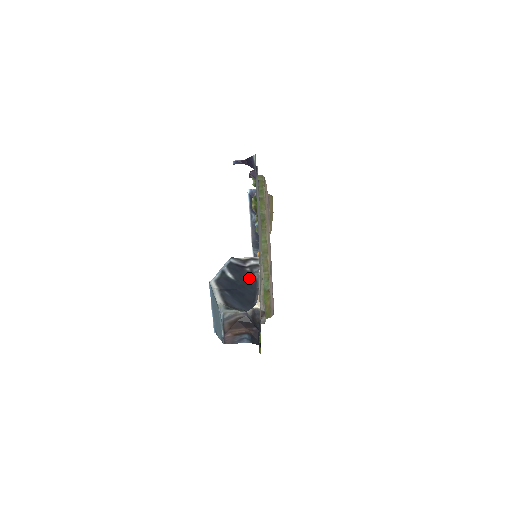
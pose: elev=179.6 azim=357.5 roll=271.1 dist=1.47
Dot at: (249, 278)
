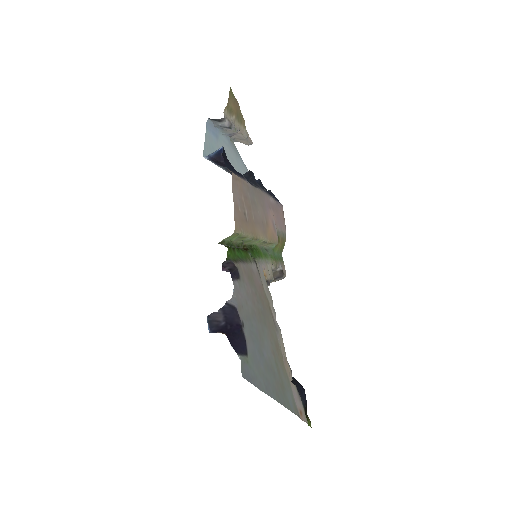
Dot at: occluded
